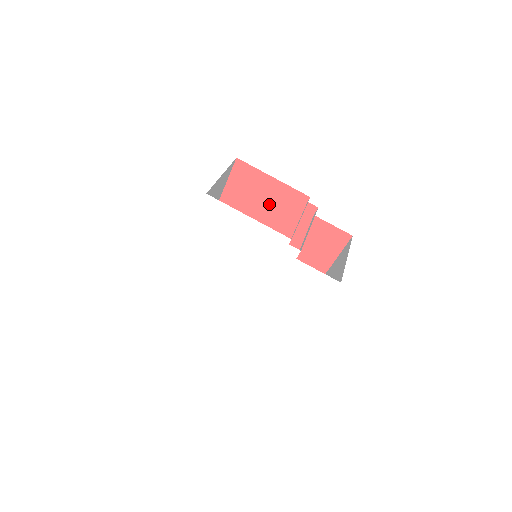
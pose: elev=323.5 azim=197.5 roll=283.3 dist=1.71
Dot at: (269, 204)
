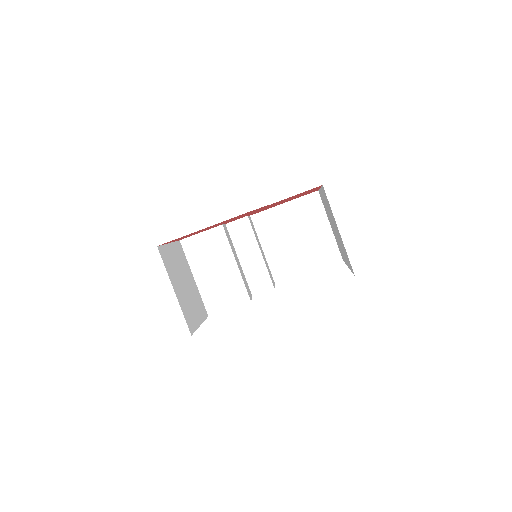
Dot at: (221, 223)
